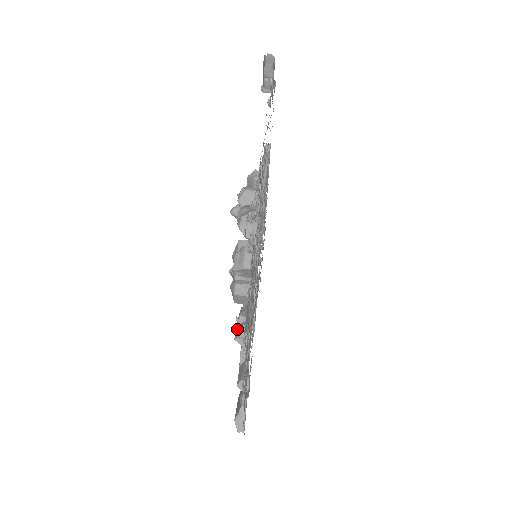
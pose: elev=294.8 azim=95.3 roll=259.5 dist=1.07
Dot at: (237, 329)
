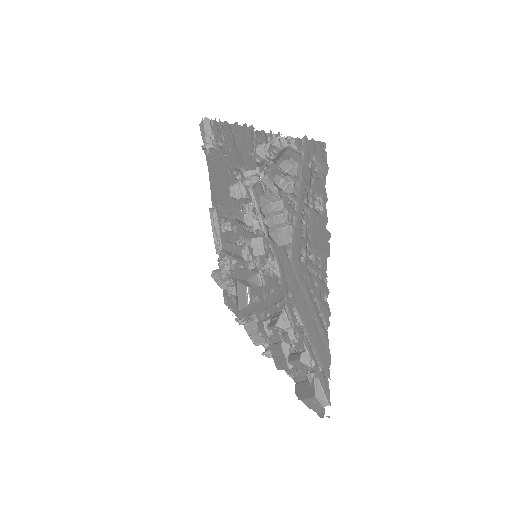
Dot at: (270, 325)
